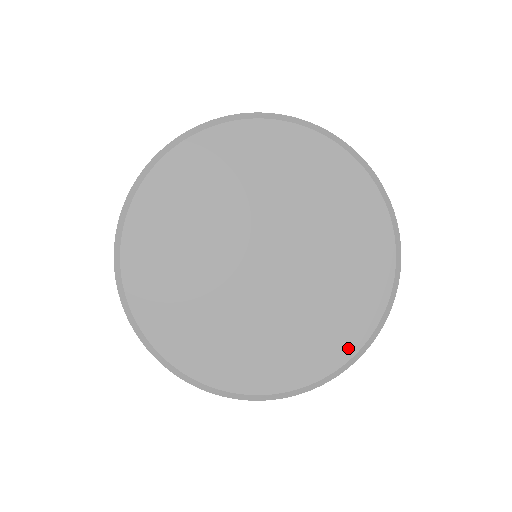
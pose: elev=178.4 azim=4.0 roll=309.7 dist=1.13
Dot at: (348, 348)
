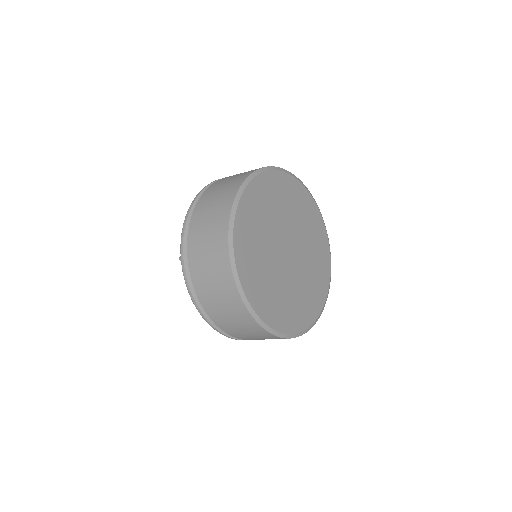
Dot at: (322, 302)
